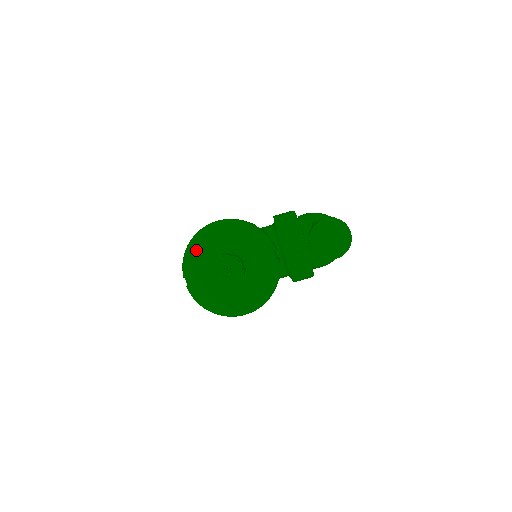
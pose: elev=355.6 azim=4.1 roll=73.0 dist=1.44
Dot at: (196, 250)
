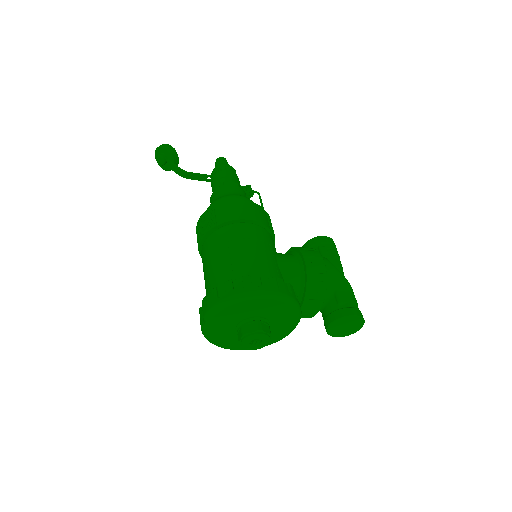
Dot at: (233, 308)
